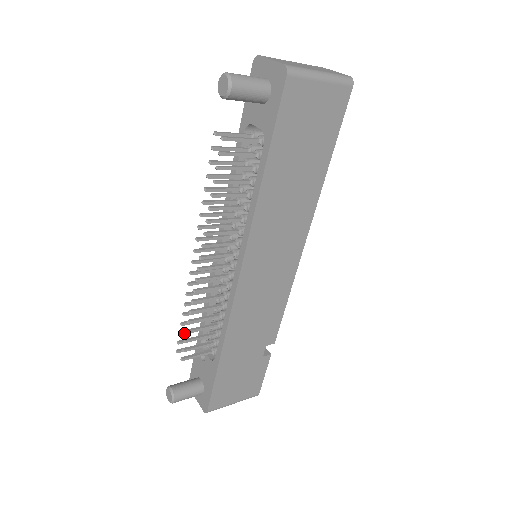
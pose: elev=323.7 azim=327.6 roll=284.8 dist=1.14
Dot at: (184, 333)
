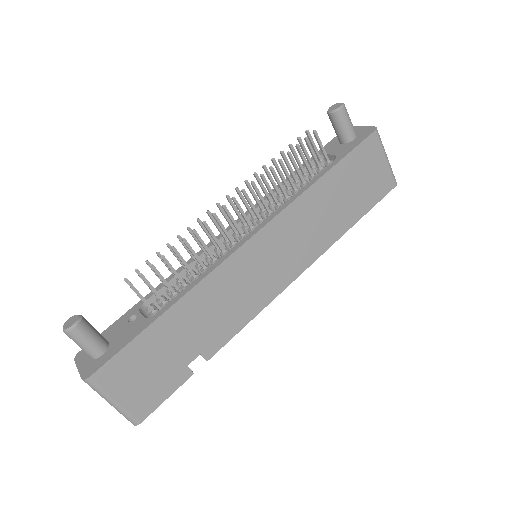
Dot at: occluded
